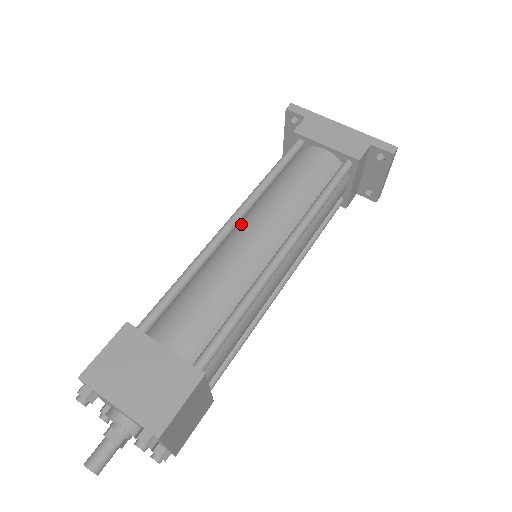
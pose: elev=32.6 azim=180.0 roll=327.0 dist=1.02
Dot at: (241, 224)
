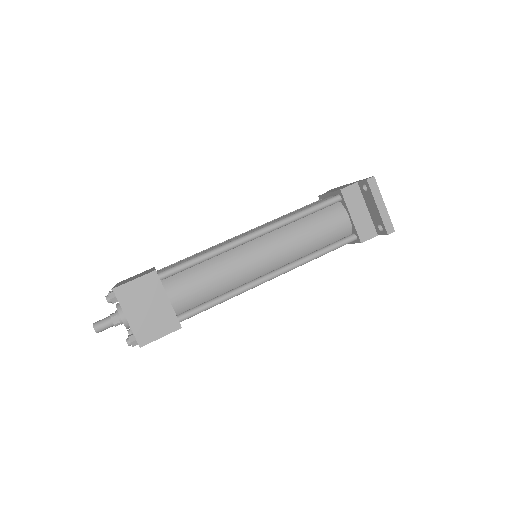
Dot at: occluded
